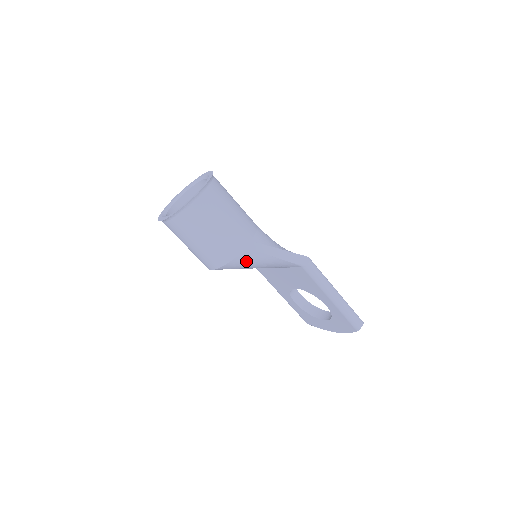
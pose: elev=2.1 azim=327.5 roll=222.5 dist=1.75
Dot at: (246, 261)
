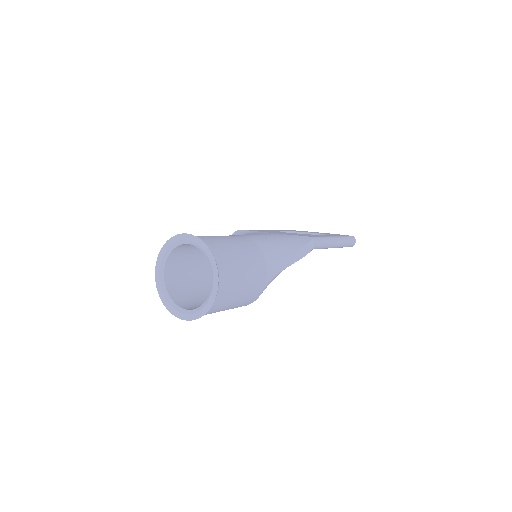
Dot at: occluded
